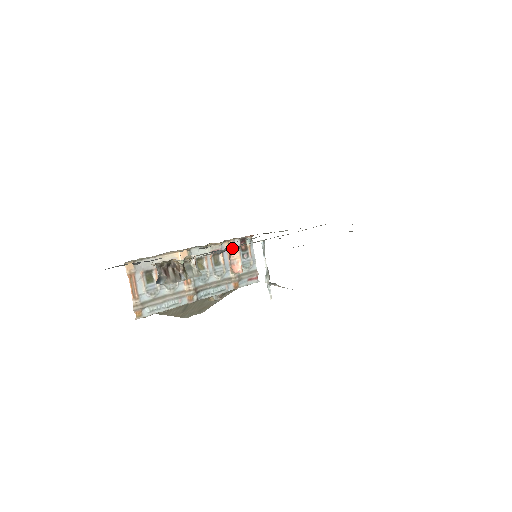
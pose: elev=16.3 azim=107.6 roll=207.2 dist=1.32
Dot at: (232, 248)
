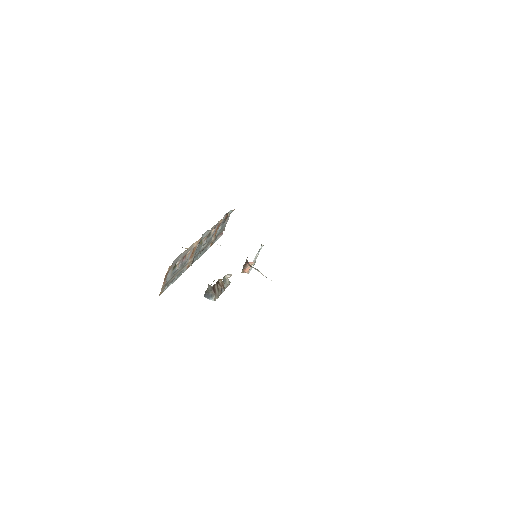
Dot at: occluded
